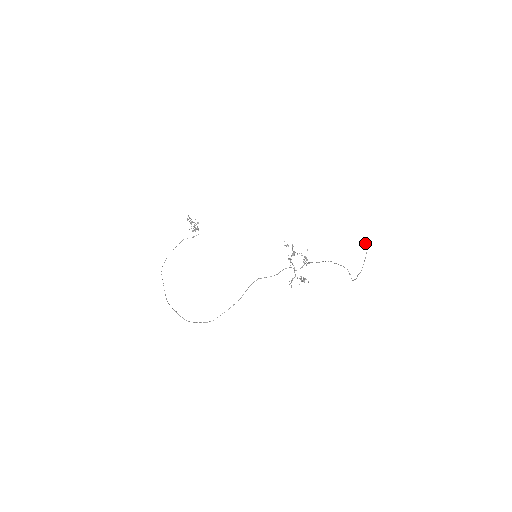
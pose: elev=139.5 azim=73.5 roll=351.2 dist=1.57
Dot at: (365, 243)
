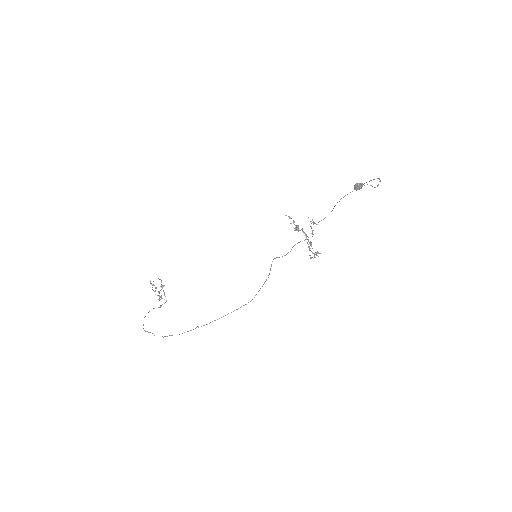
Dot at: (359, 184)
